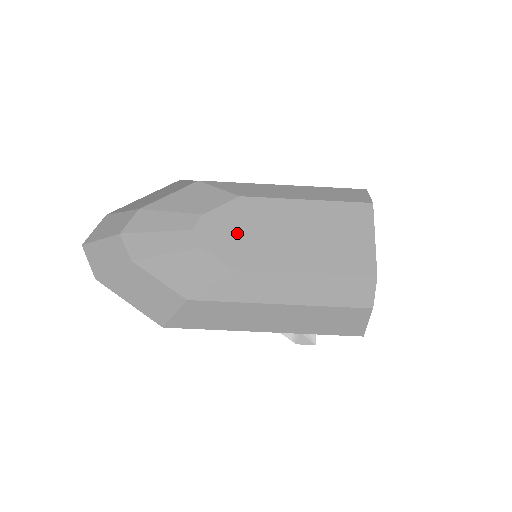
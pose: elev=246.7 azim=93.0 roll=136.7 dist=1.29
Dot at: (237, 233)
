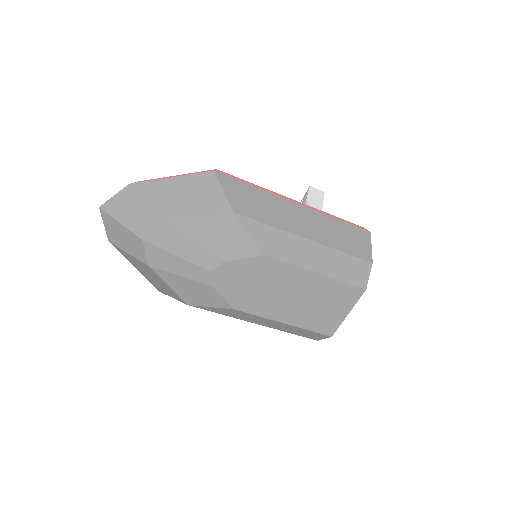
Dot at: (247, 284)
